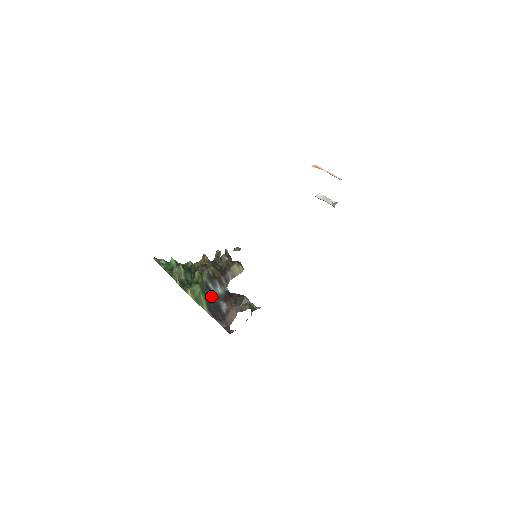
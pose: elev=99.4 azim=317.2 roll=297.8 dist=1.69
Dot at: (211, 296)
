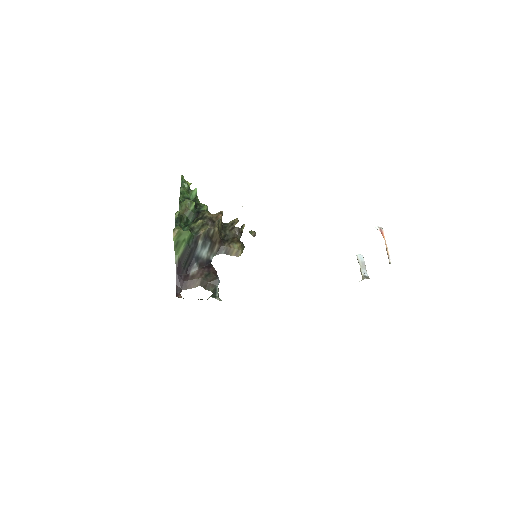
Dot at: (192, 251)
